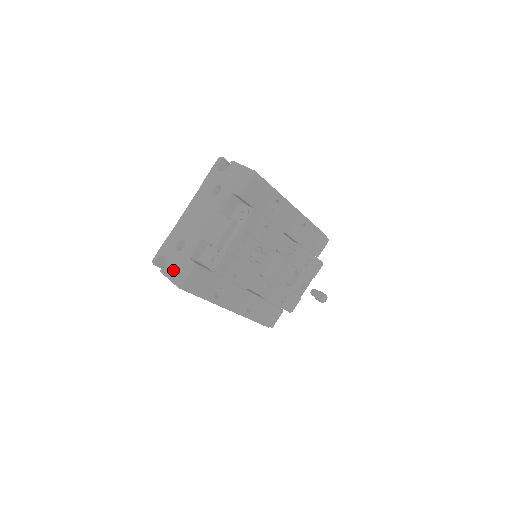
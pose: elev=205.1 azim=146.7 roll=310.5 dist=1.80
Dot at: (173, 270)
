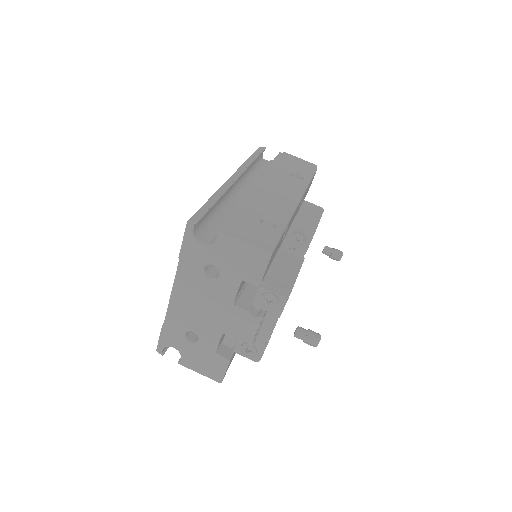
Dot at: (198, 364)
